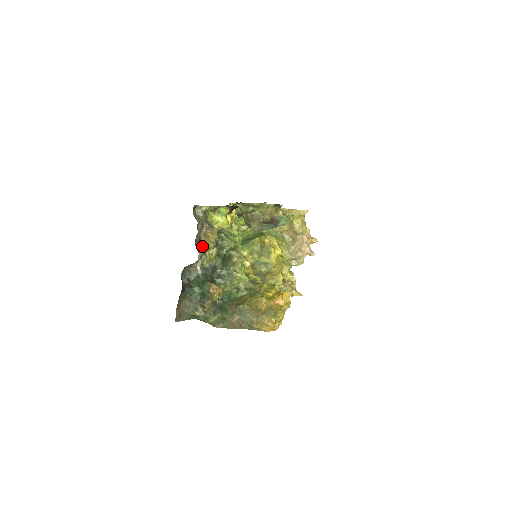
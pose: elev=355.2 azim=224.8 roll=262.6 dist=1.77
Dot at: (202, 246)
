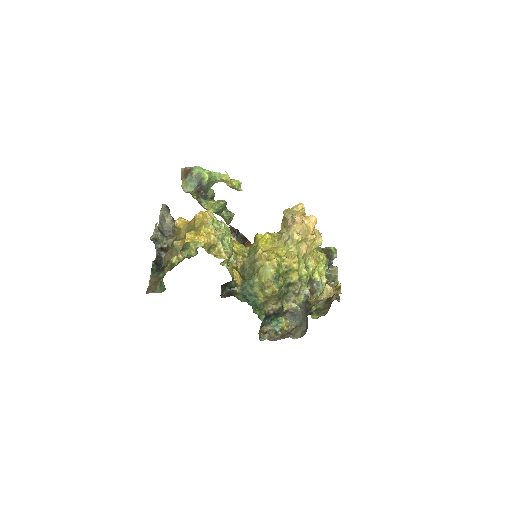
Dot at: occluded
